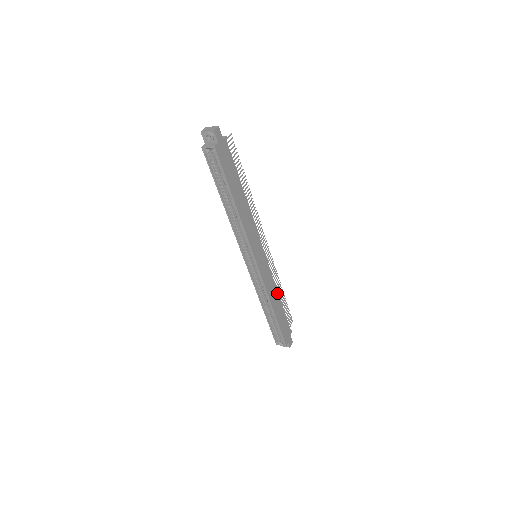
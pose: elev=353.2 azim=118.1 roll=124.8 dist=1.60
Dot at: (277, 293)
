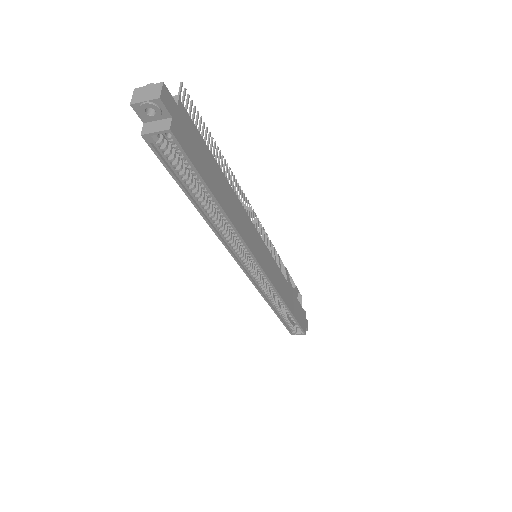
Dot at: (286, 283)
